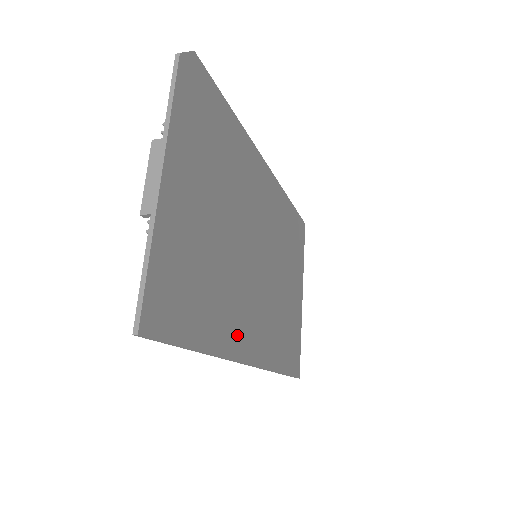
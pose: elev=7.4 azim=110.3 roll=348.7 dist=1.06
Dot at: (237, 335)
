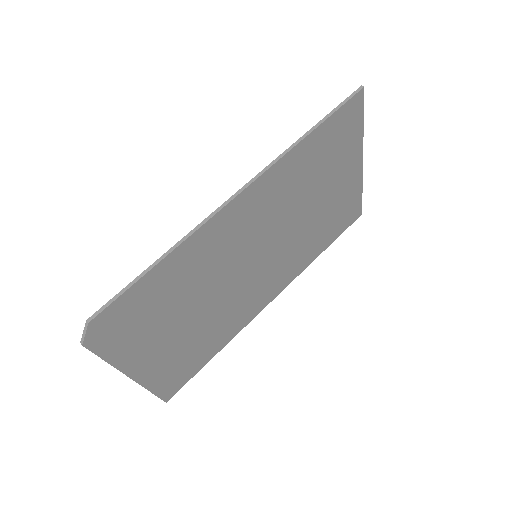
Dot at: (248, 313)
